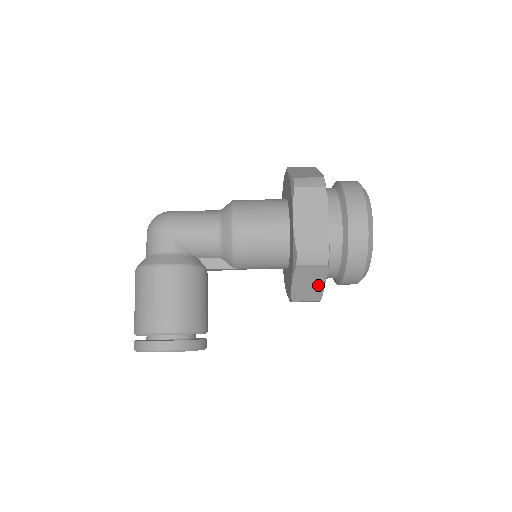
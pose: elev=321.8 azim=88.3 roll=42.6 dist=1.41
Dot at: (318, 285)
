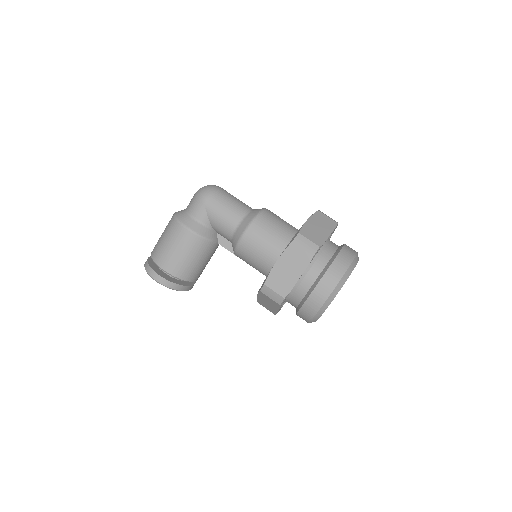
Dot at: (274, 308)
